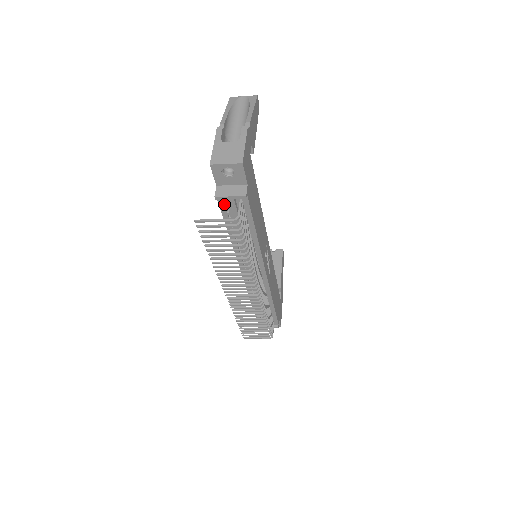
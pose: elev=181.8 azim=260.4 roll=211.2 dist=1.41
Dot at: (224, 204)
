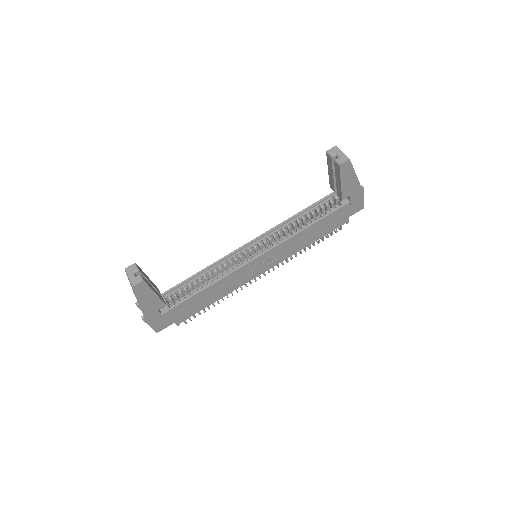
Dot at: occluded
